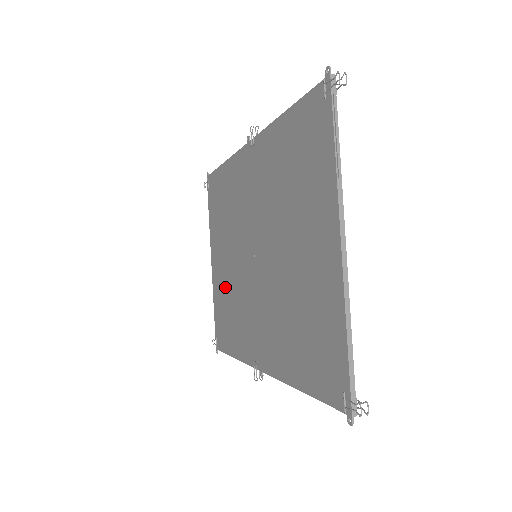
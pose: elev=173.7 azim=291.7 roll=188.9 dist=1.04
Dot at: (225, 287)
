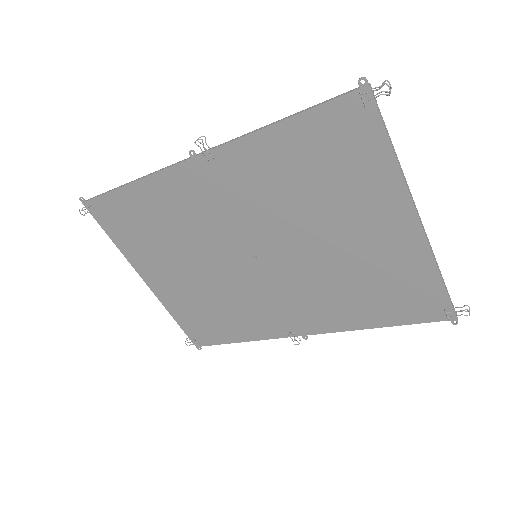
Dot at: (195, 295)
